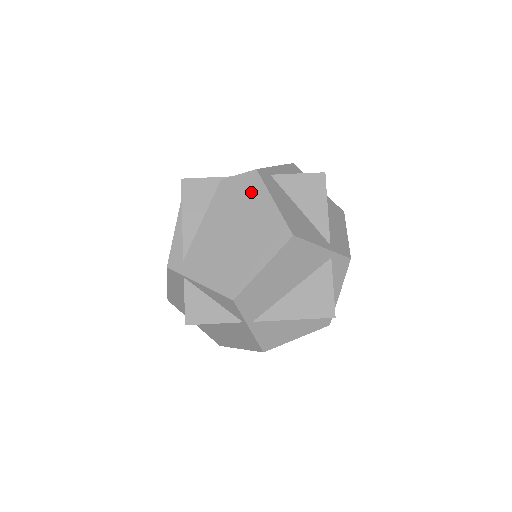
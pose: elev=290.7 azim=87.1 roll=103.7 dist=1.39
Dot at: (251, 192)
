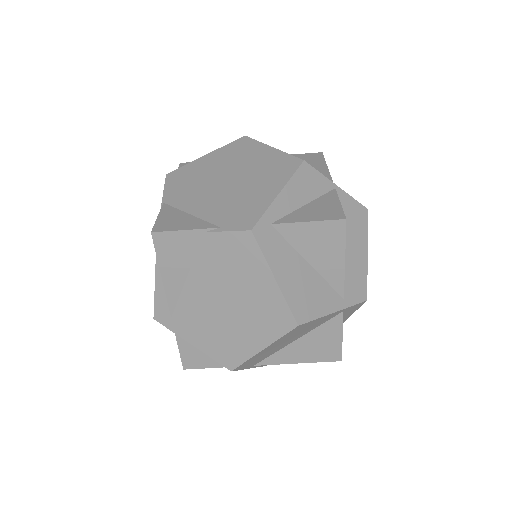
Dot at: (245, 260)
